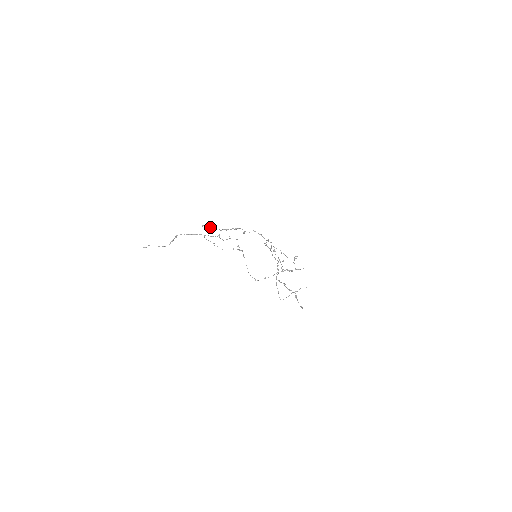
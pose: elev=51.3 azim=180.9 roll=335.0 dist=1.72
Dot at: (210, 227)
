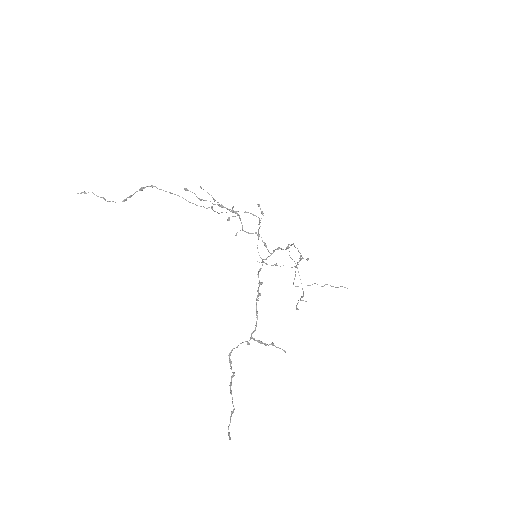
Dot at: occluded
